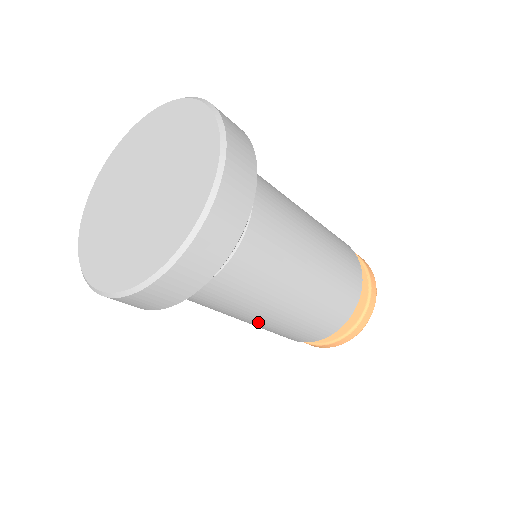
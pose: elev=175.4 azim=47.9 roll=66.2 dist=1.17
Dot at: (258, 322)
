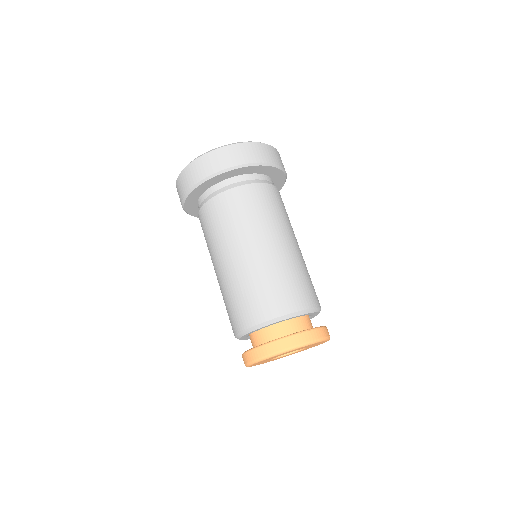
Dot at: (240, 258)
